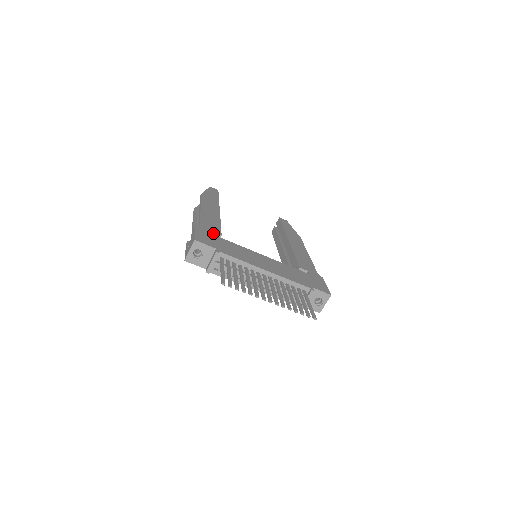
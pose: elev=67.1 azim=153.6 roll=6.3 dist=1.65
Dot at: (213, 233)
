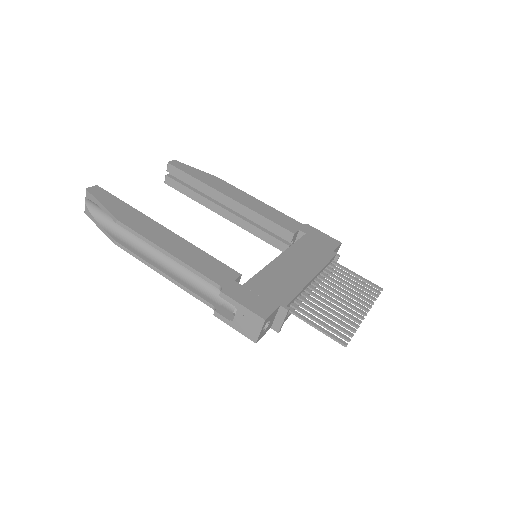
Dot at: (235, 281)
